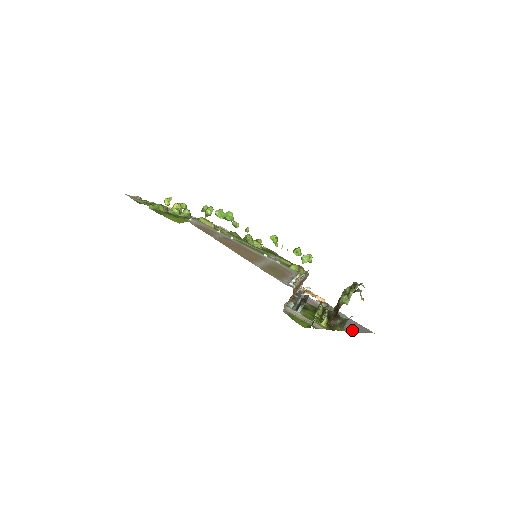
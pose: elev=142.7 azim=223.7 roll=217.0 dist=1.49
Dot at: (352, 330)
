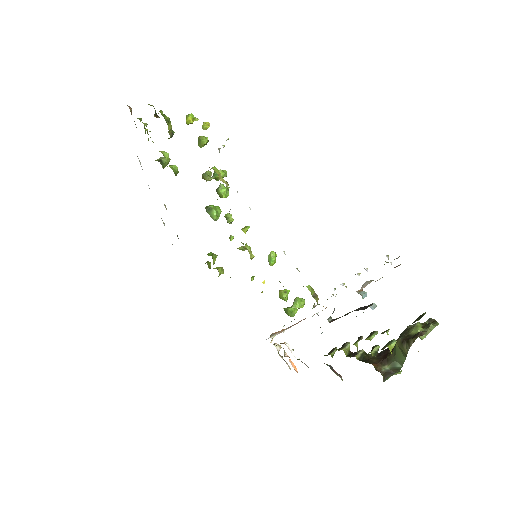
Dot at: occluded
